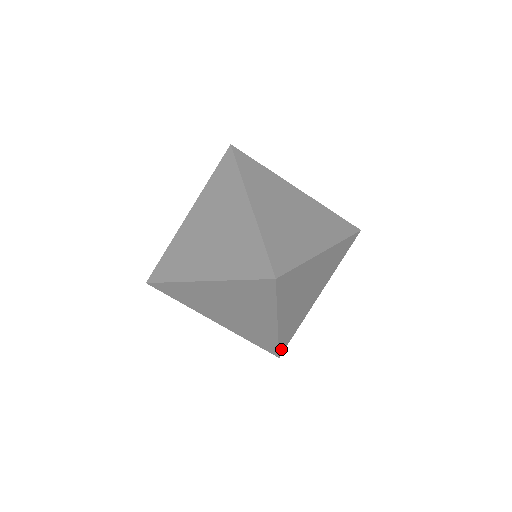
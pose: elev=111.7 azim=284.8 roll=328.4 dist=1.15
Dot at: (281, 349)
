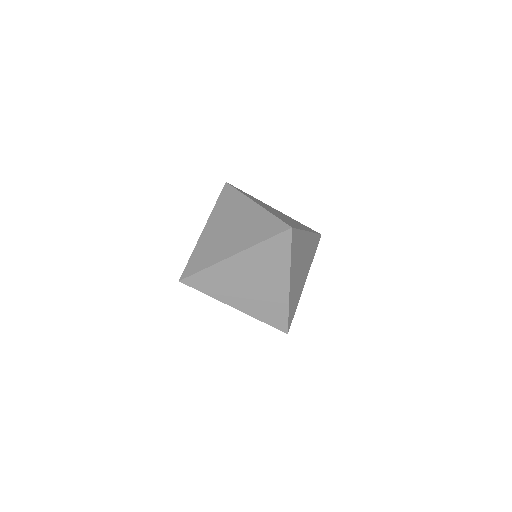
Dot at: (289, 323)
